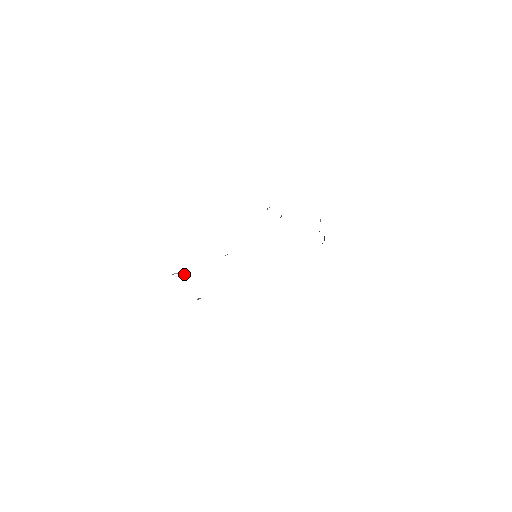
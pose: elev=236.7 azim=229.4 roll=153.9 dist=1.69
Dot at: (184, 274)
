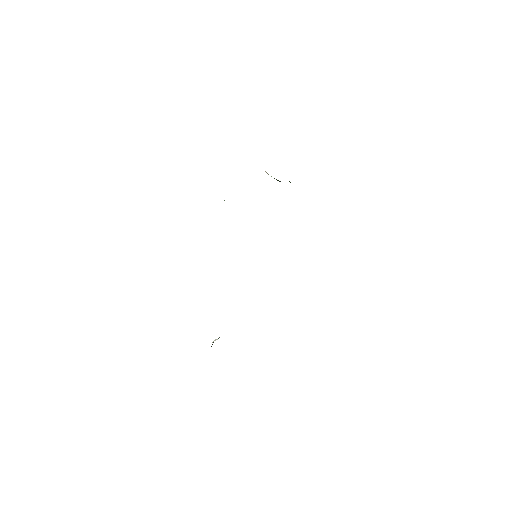
Dot at: occluded
